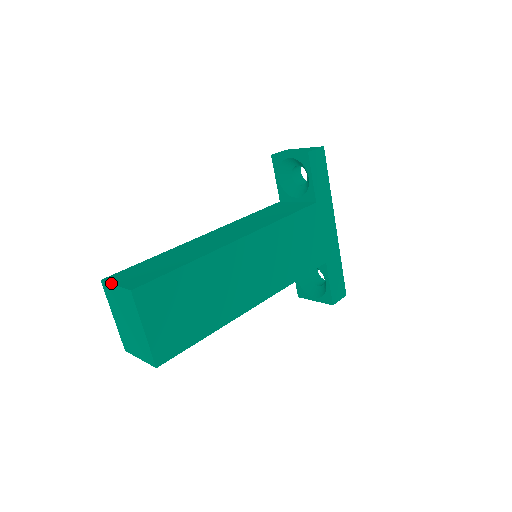
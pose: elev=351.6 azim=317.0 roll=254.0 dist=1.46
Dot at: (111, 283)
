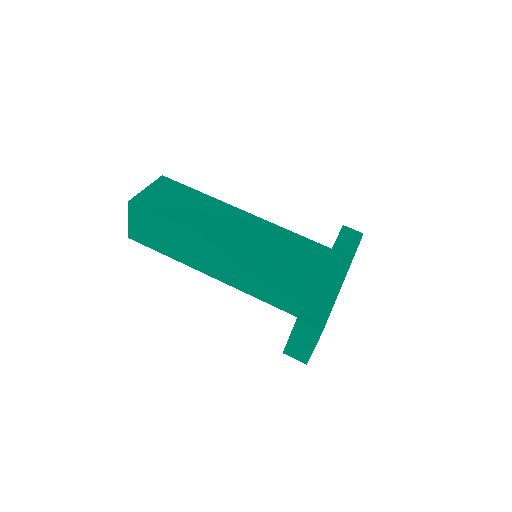
Dot at: occluded
